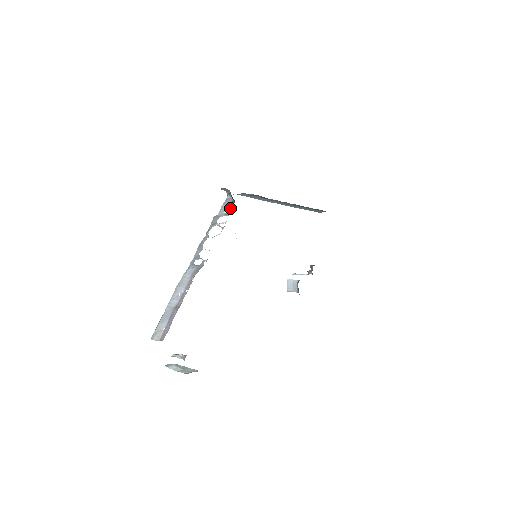
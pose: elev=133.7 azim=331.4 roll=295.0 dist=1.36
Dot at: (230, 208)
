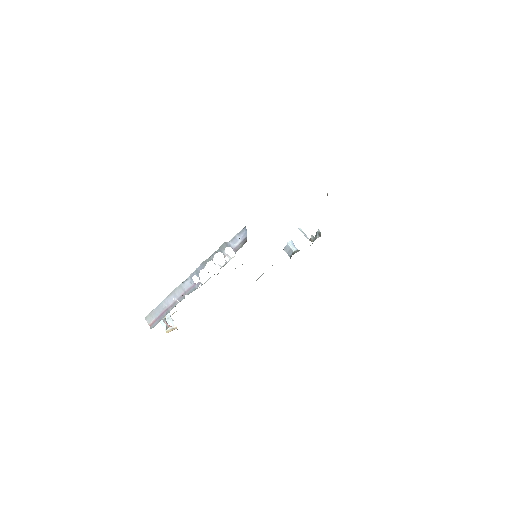
Dot at: (240, 245)
